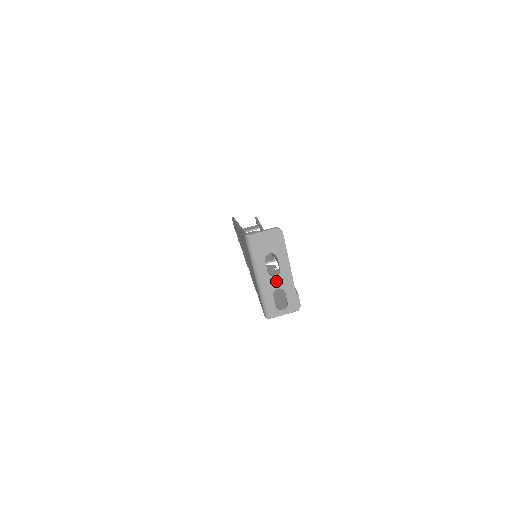
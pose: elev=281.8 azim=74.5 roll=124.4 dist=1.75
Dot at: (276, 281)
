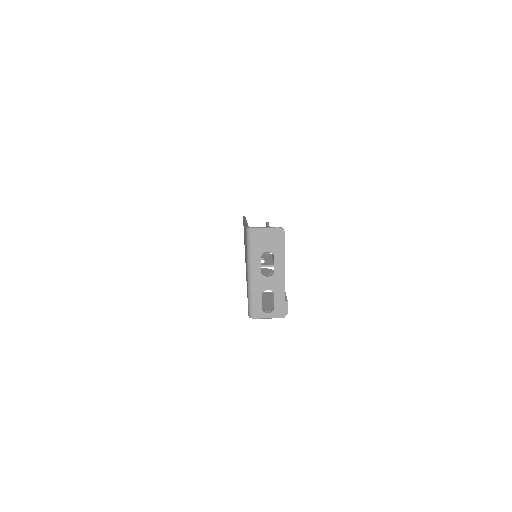
Dot at: (268, 282)
